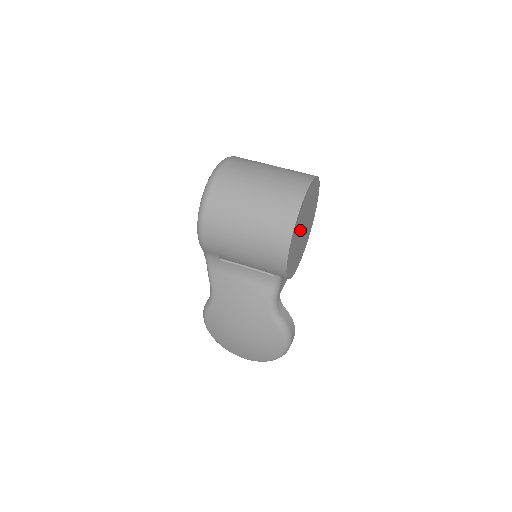
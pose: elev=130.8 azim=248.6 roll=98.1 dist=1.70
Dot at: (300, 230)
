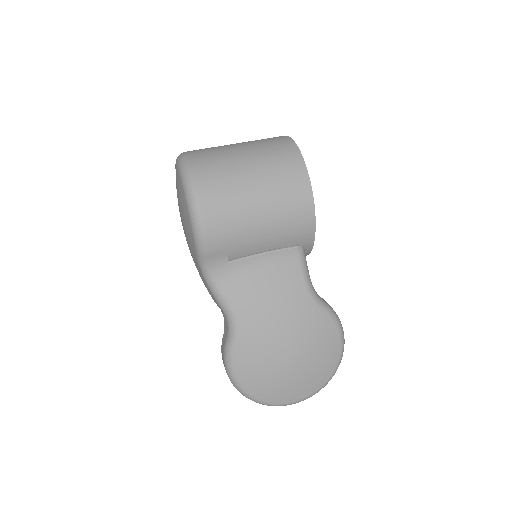
Dot at: occluded
